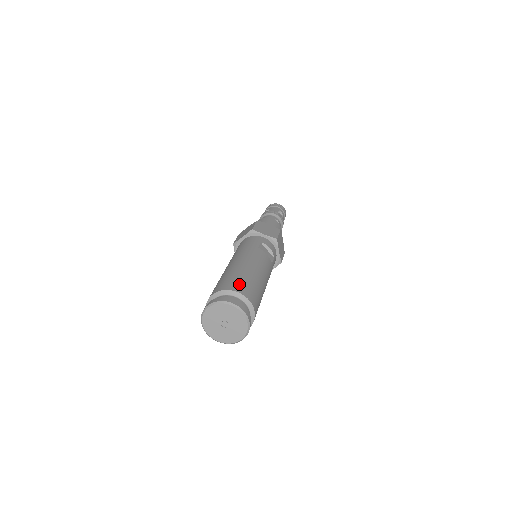
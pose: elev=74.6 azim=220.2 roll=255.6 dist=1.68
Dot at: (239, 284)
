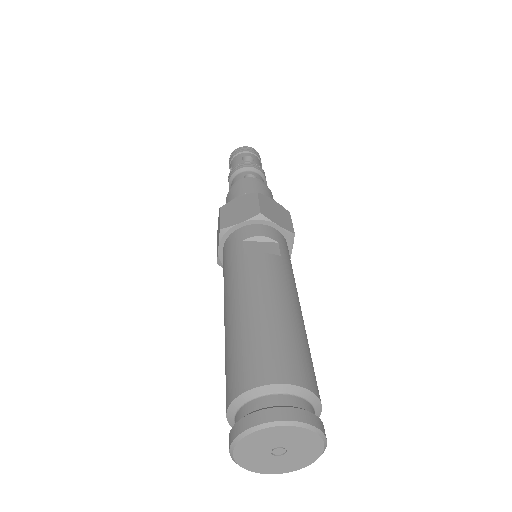
Dot at: (250, 365)
